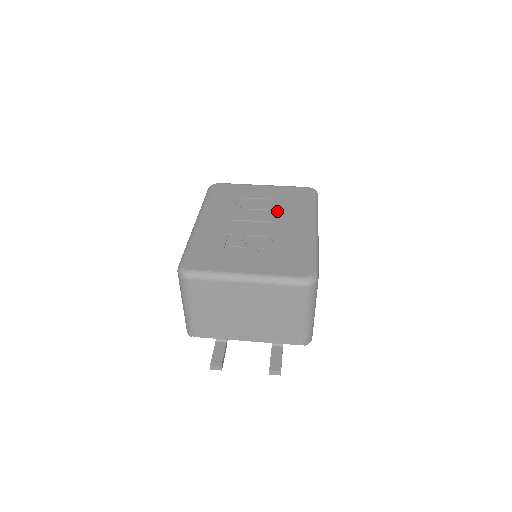
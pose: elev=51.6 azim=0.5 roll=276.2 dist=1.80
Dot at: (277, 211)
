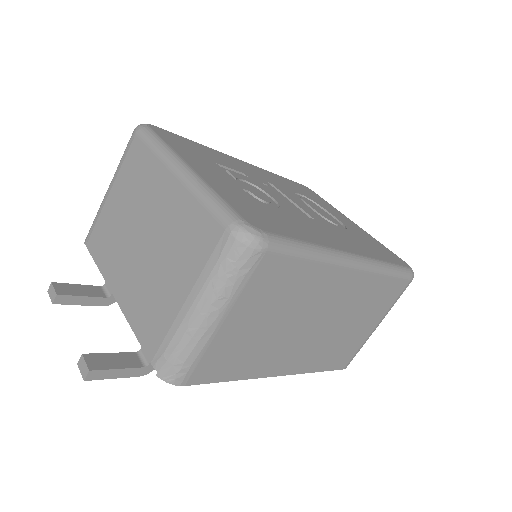
Dot at: (333, 224)
